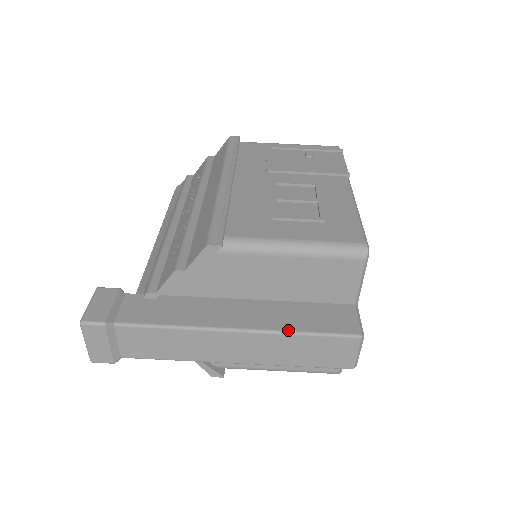
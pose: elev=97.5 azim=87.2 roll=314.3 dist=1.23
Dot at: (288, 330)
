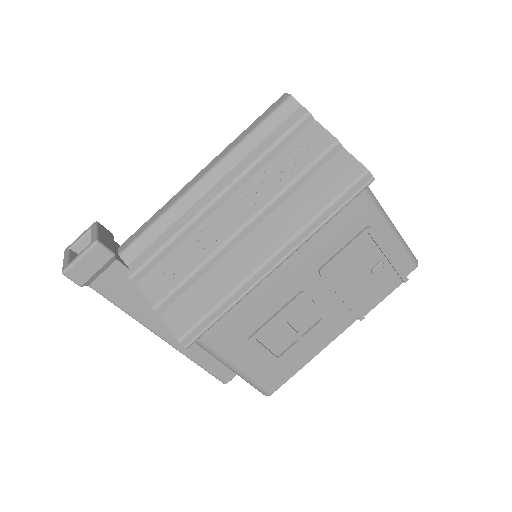
Dot at: (192, 359)
